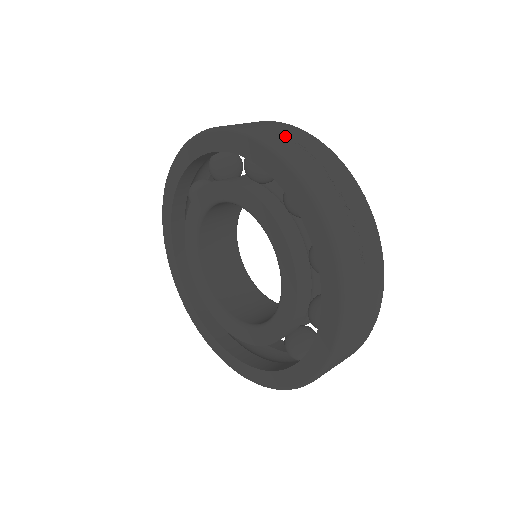
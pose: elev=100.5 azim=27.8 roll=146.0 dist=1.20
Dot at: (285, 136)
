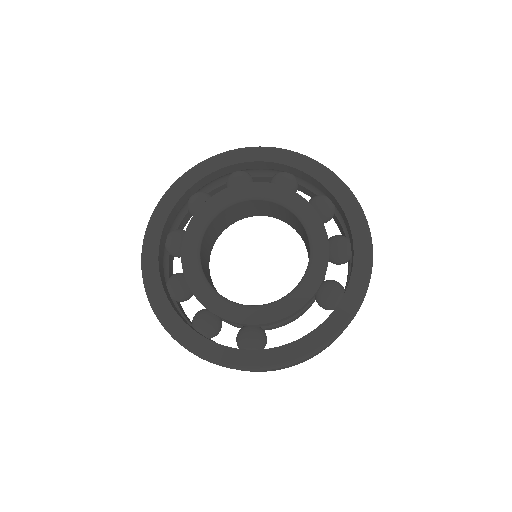
Dot at: occluded
